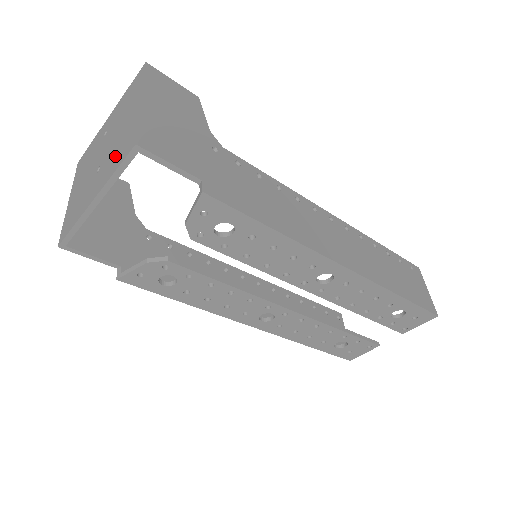
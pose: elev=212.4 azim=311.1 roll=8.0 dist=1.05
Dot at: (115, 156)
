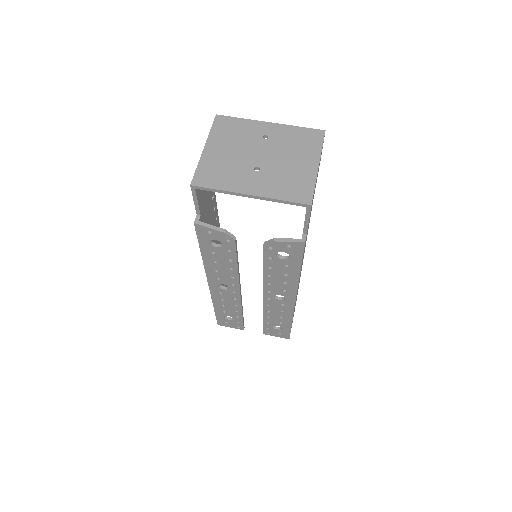
Dot at: (284, 185)
